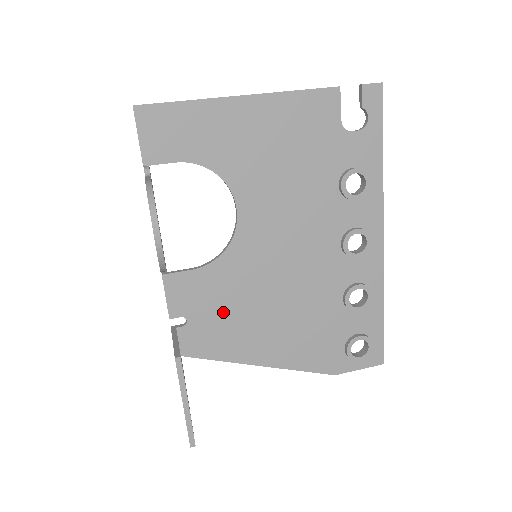
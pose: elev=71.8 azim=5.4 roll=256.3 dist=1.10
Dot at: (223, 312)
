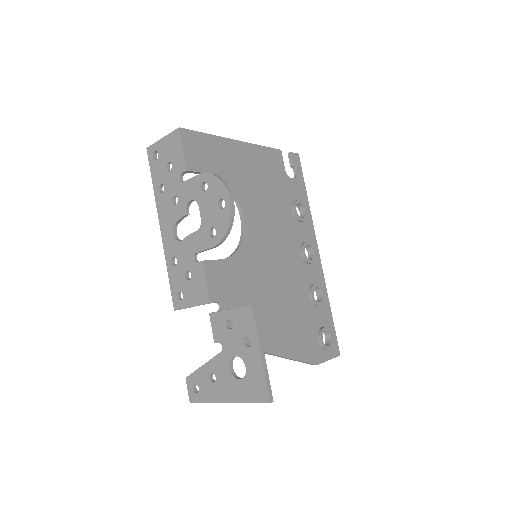
Dot at: (244, 300)
